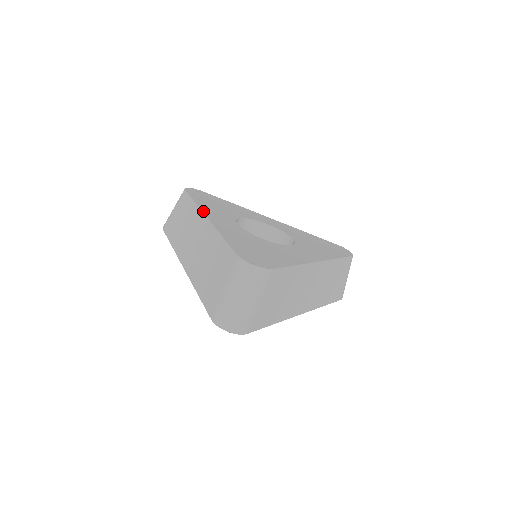
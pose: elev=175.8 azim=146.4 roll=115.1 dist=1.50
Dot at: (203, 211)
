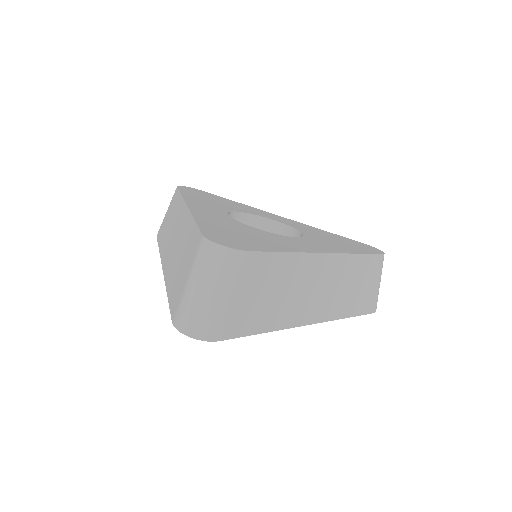
Dot at: (186, 201)
